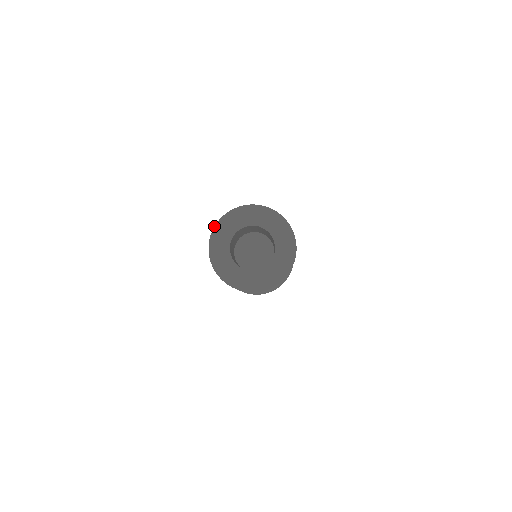
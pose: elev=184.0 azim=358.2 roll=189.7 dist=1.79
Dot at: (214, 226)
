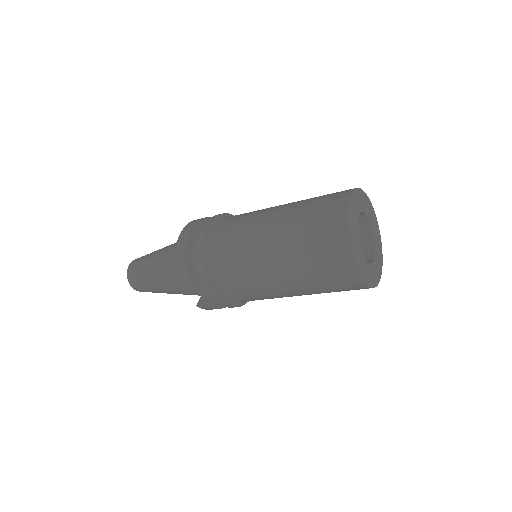
Dot at: (350, 241)
